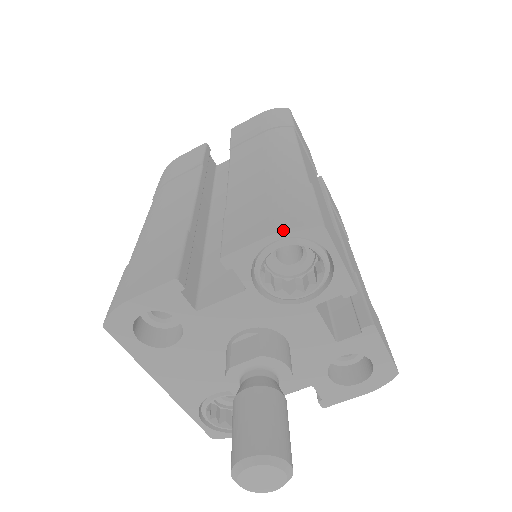
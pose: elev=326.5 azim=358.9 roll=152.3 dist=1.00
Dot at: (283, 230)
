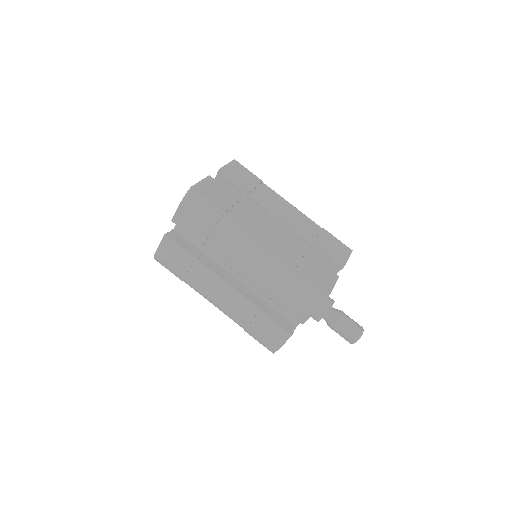
Dot at: occluded
